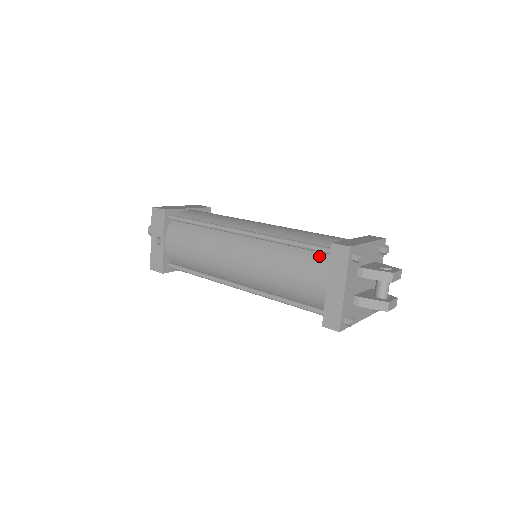
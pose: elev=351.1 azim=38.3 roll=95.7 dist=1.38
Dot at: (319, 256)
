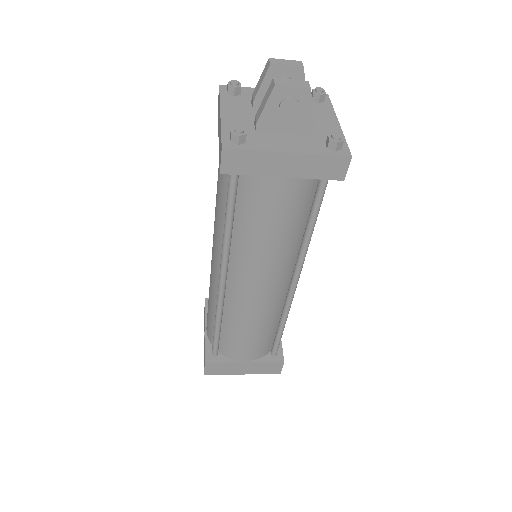
Dot at: occluded
